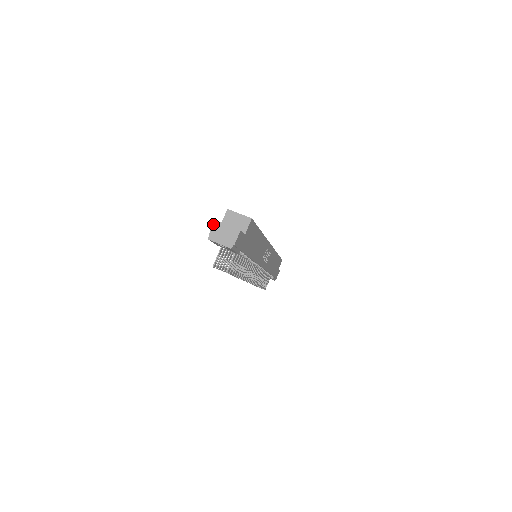
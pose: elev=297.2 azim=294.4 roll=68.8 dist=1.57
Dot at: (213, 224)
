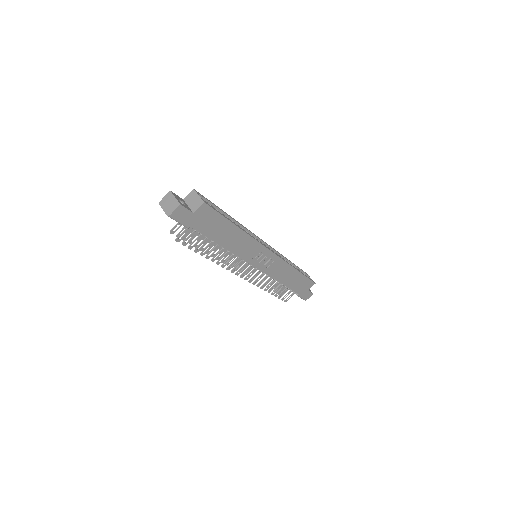
Dot at: (167, 193)
